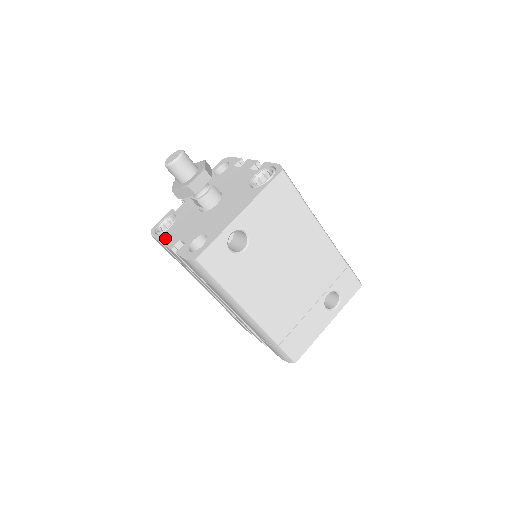
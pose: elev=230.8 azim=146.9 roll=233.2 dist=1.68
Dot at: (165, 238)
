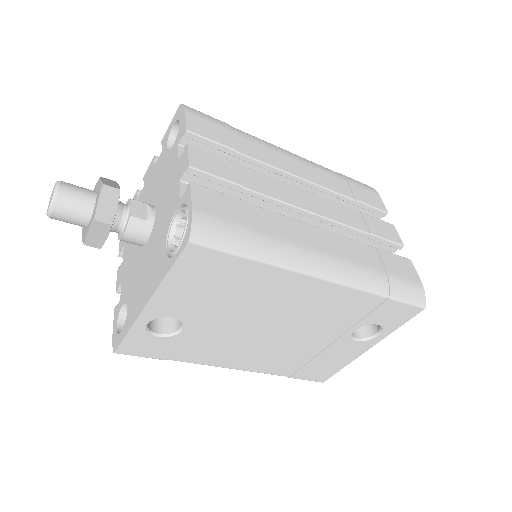
Dot at: occluded
